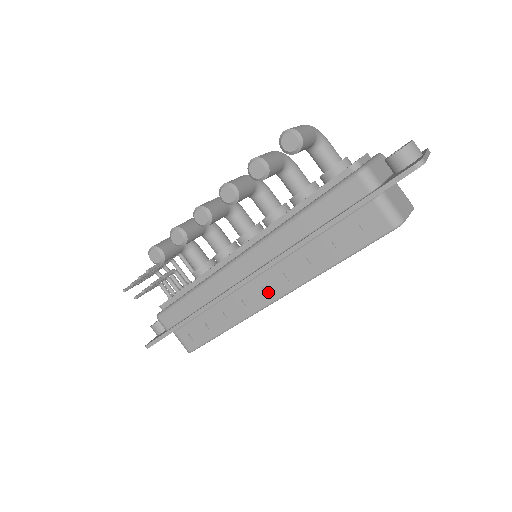
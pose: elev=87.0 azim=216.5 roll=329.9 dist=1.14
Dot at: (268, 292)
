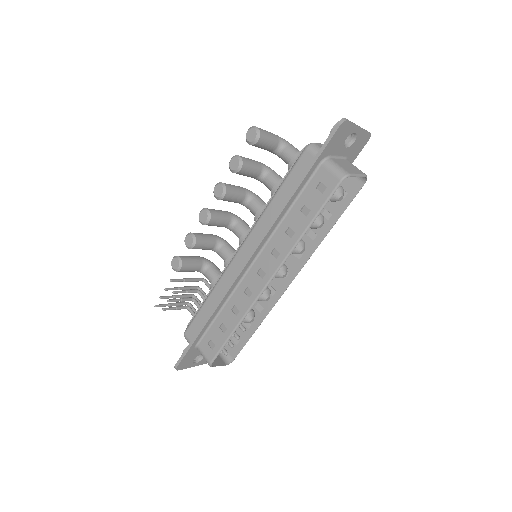
Dot at: (262, 276)
